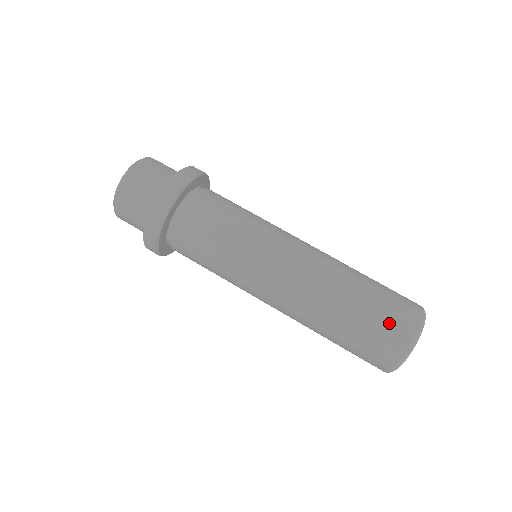
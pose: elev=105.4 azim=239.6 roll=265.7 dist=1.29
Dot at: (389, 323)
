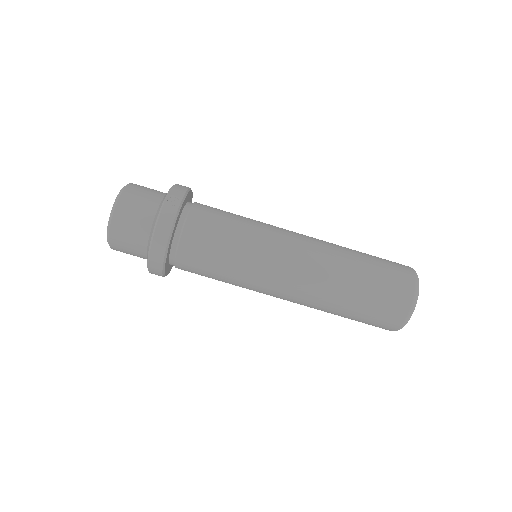
Dot at: (377, 322)
